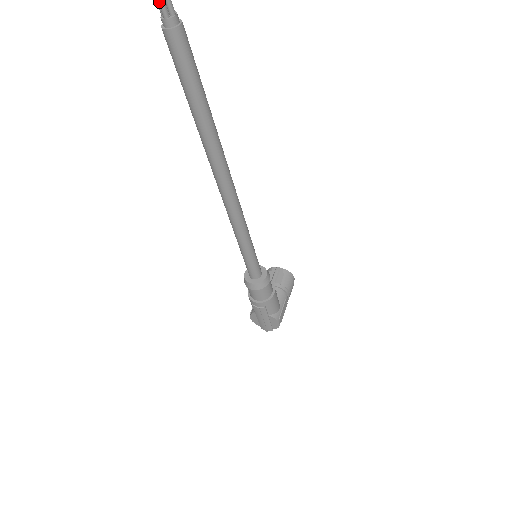
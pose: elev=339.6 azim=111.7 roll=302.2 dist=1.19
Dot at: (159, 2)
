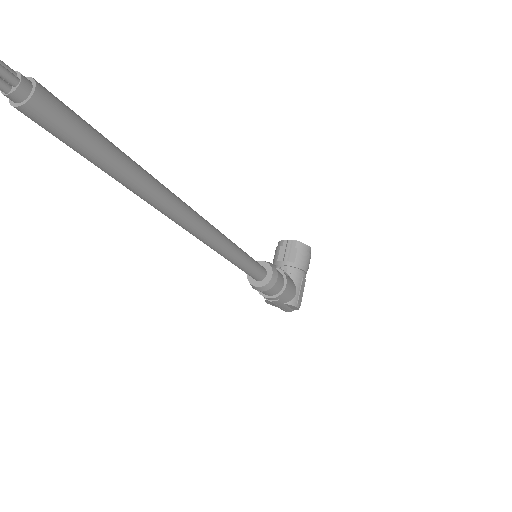
Dot at: out of frame
